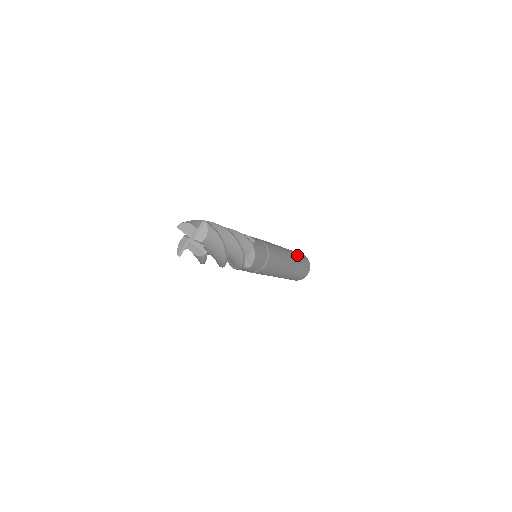
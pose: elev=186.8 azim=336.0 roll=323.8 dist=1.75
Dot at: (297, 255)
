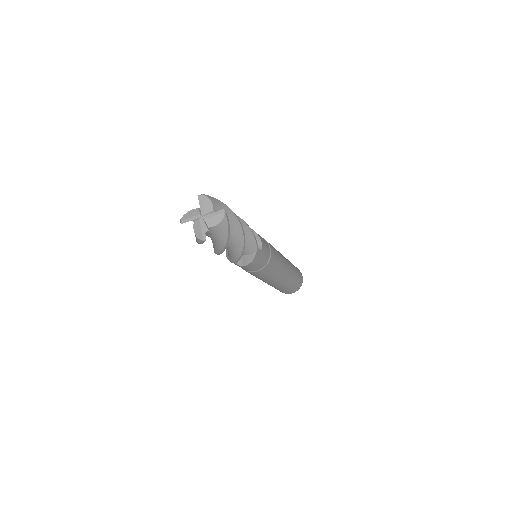
Dot at: occluded
